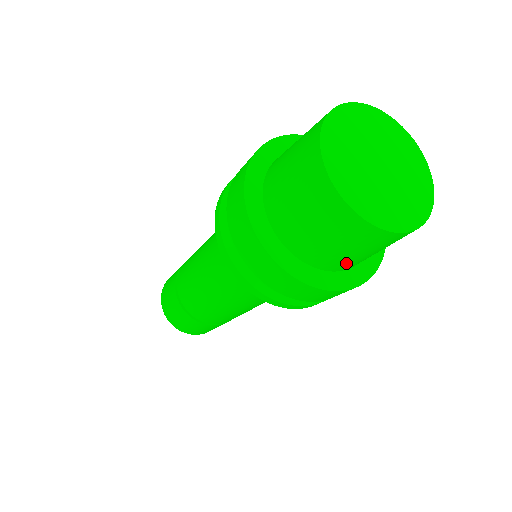
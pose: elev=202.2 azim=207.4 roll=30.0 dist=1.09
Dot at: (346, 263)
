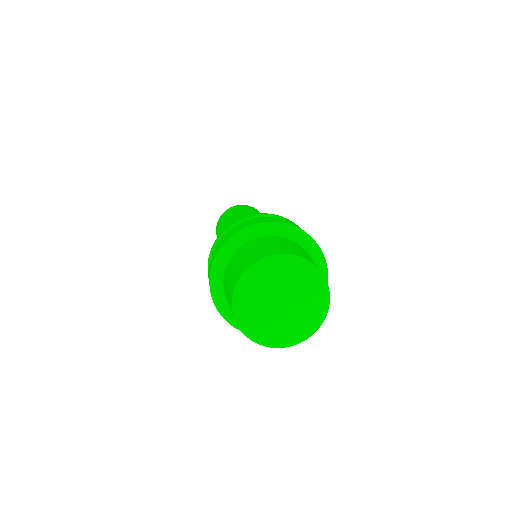
Dot at: occluded
